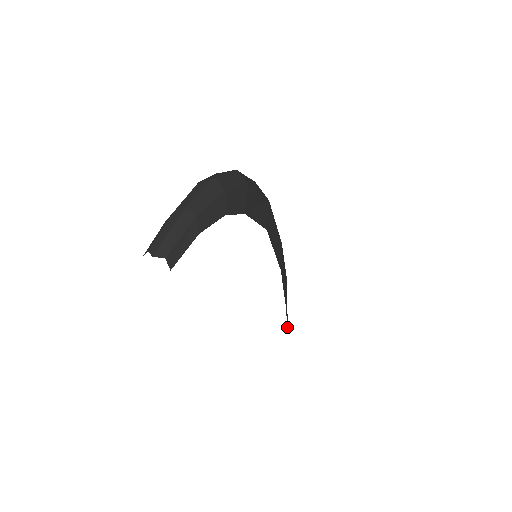
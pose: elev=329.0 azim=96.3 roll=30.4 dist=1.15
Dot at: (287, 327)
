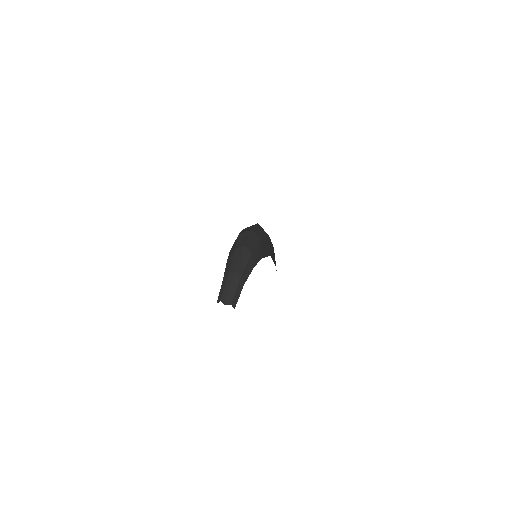
Dot at: occluded
